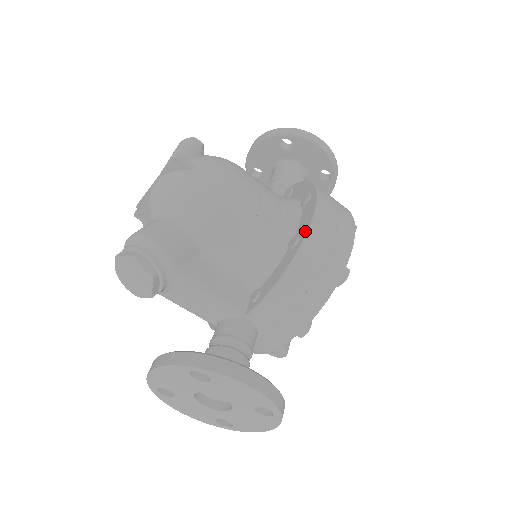
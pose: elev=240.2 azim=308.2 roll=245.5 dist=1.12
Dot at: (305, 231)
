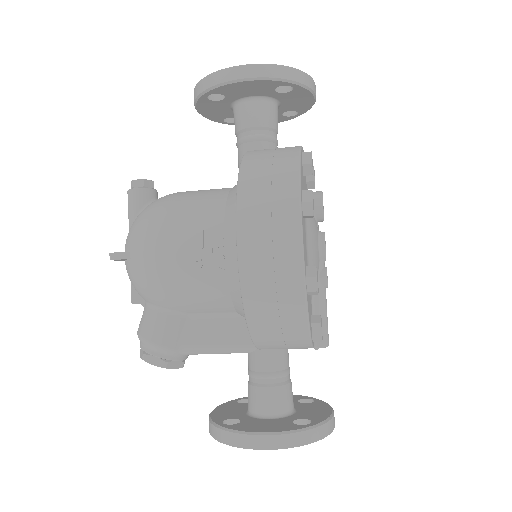
Dot at: (239, 276)
